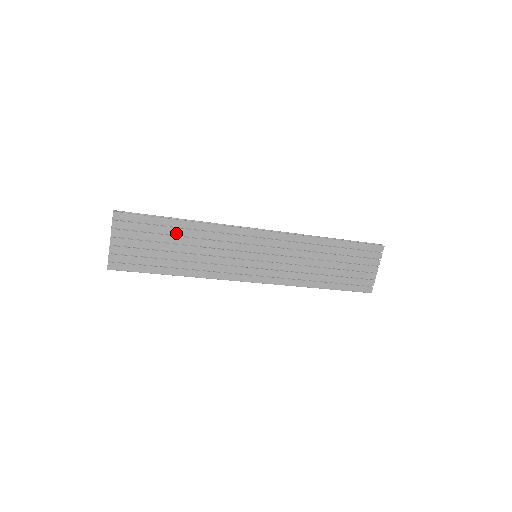
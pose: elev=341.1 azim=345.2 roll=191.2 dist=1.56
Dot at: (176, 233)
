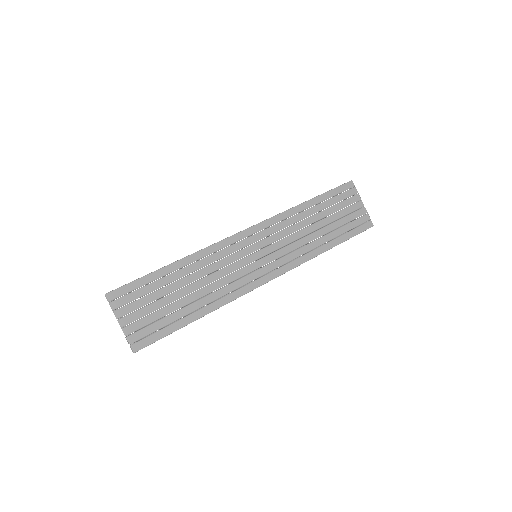
Dot at: (173, 278)
